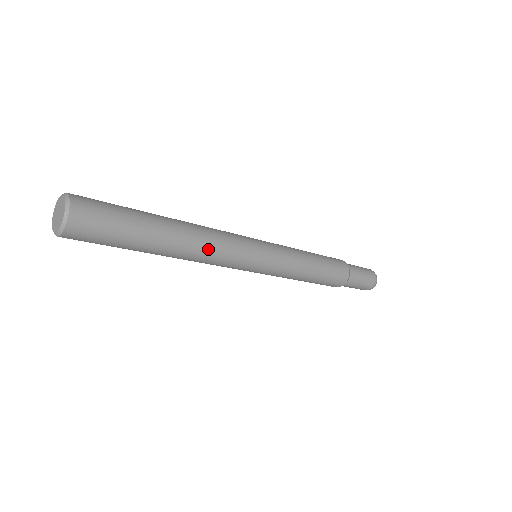
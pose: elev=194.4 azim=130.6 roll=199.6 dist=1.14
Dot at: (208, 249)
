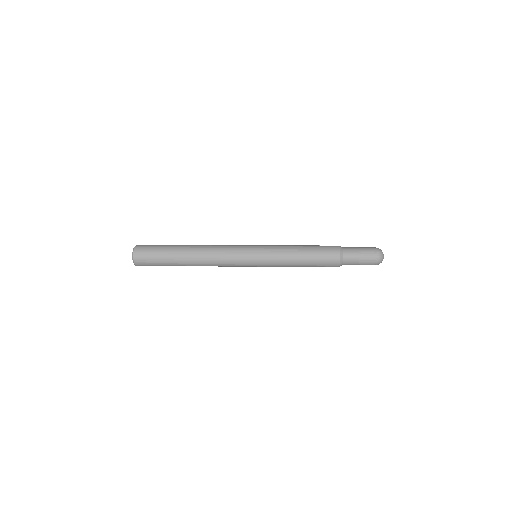
Dot at: (211, 257)
